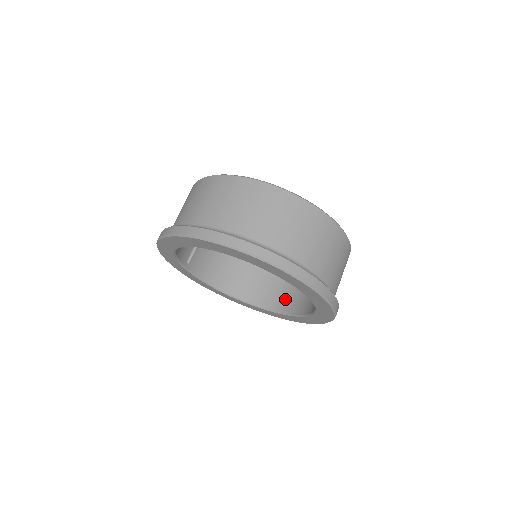
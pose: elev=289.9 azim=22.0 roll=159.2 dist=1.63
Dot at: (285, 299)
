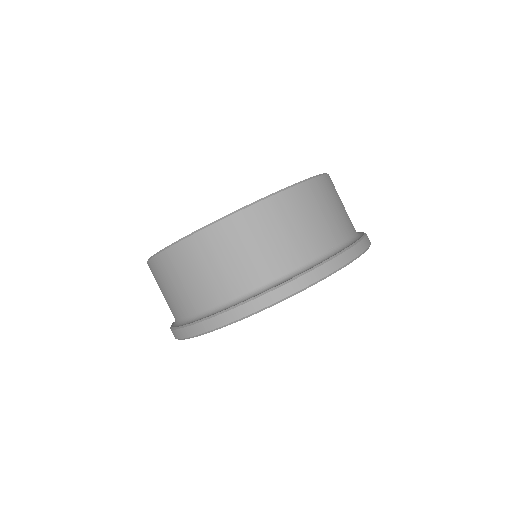
Dot at: occluded
